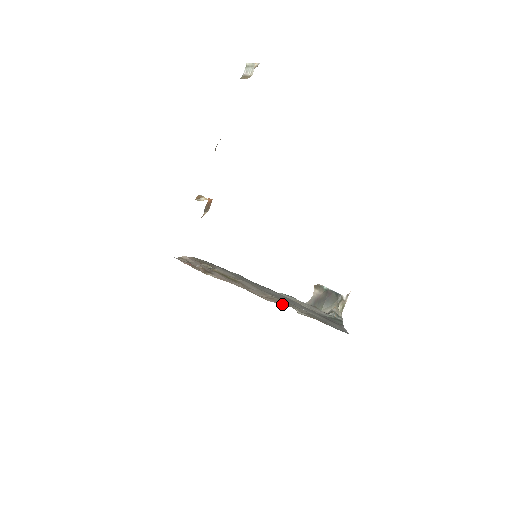
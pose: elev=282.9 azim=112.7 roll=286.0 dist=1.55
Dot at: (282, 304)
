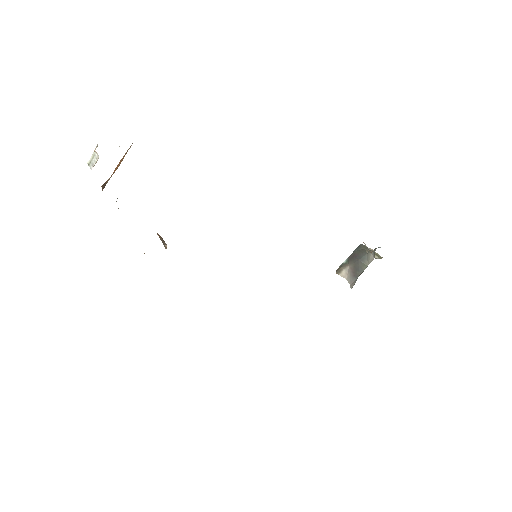
Dot at: occluded
